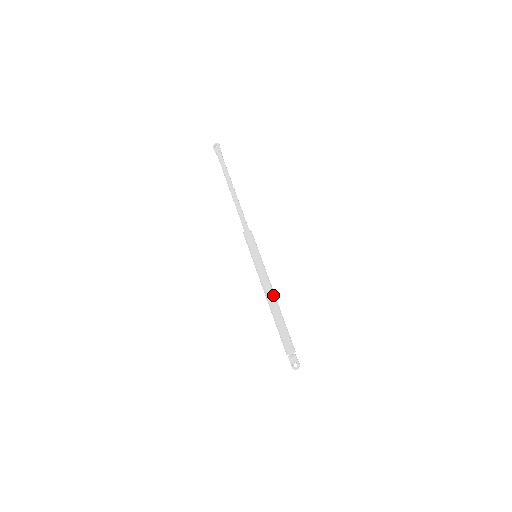
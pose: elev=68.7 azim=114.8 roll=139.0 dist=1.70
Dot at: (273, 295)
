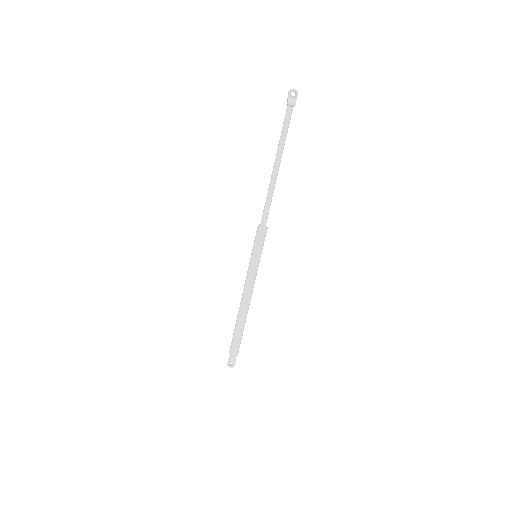
Dot at: (249, 303)
